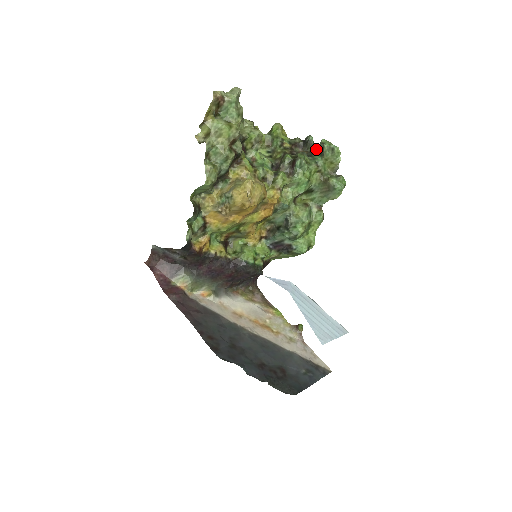
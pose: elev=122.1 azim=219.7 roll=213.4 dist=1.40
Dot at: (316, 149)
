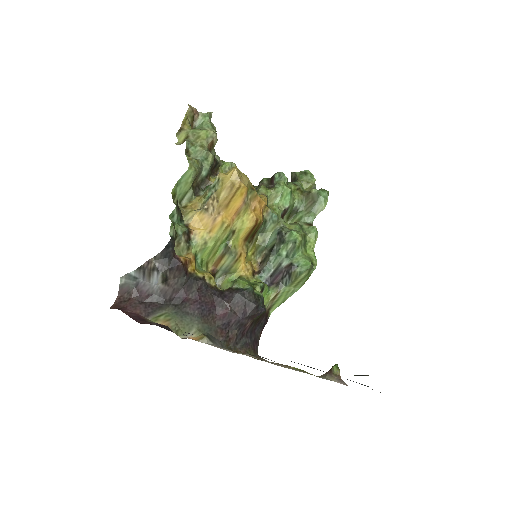
Dot at: occluded
